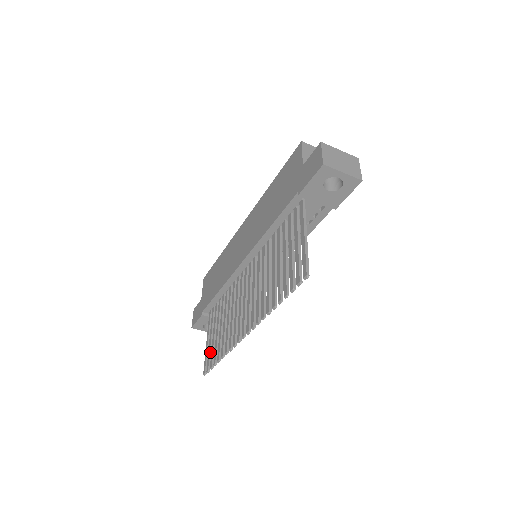
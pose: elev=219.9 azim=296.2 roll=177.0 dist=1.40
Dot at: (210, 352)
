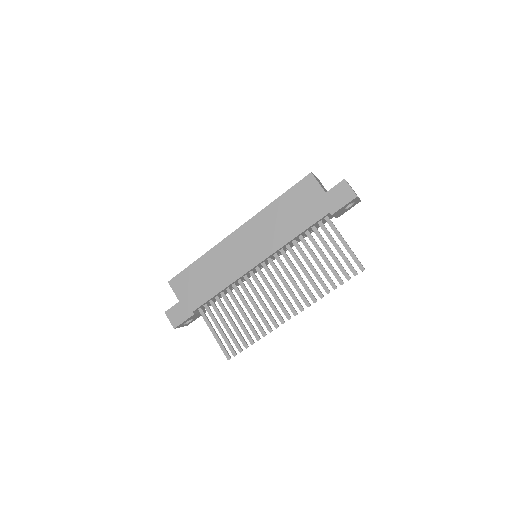
Dot at: (228, 341)
